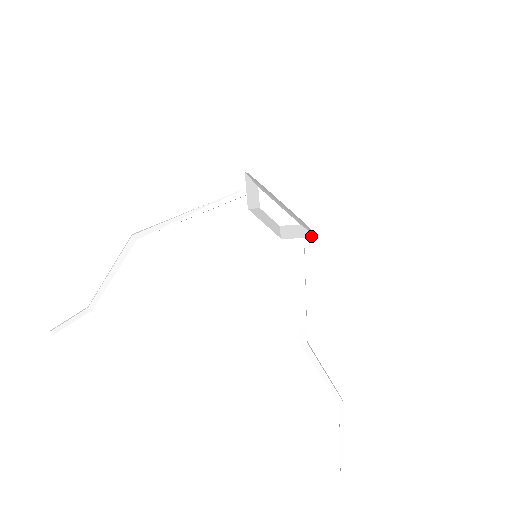
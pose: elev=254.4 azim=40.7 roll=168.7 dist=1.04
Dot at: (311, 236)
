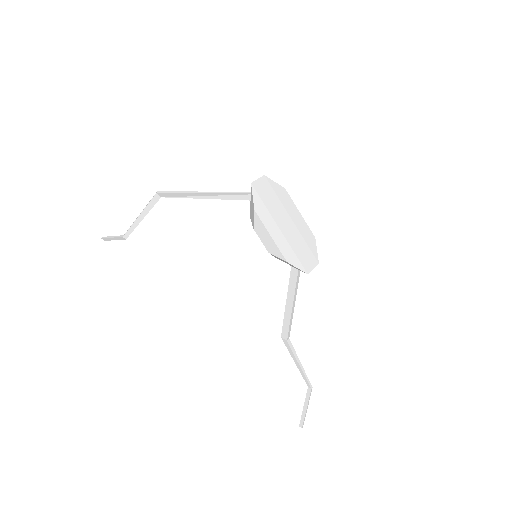
Dot at: (301, 270)
